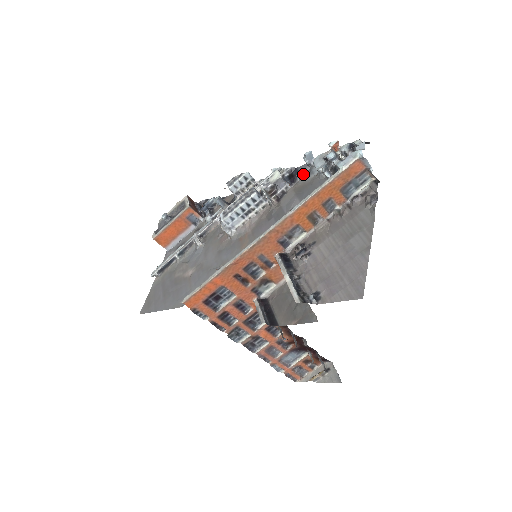
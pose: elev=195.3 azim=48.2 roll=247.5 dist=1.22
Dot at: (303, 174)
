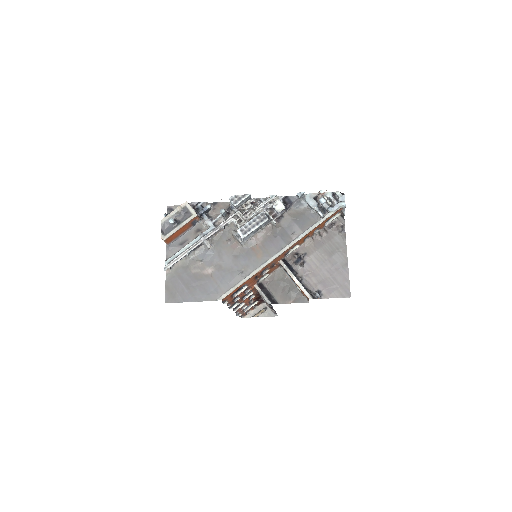
Dot at: (294, 203)
